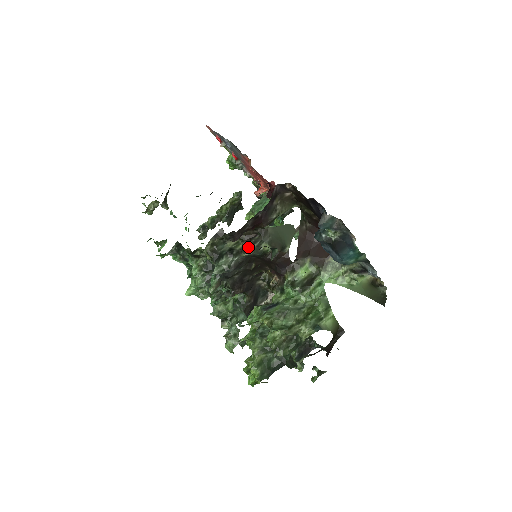
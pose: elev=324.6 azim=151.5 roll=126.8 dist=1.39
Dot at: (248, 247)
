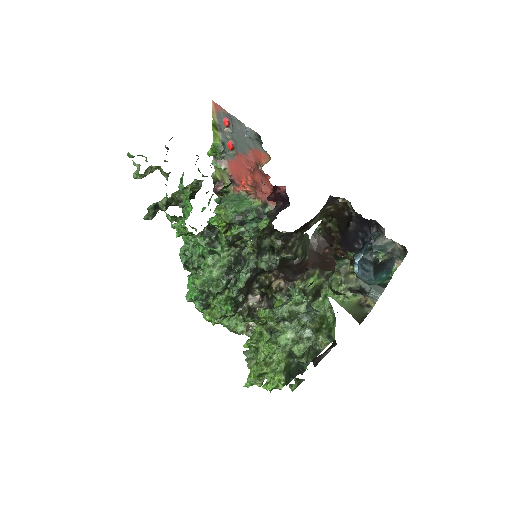
Dot at: (290, 249)
